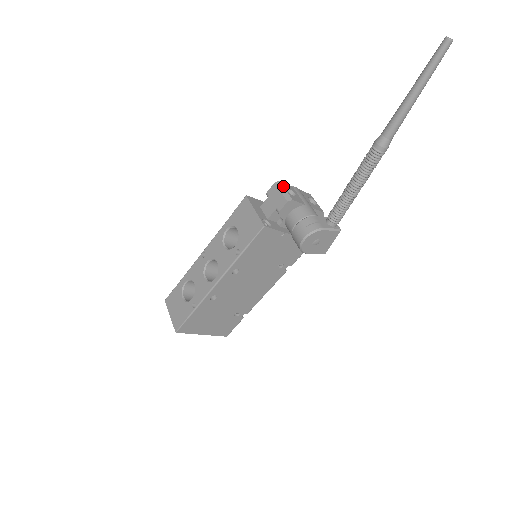
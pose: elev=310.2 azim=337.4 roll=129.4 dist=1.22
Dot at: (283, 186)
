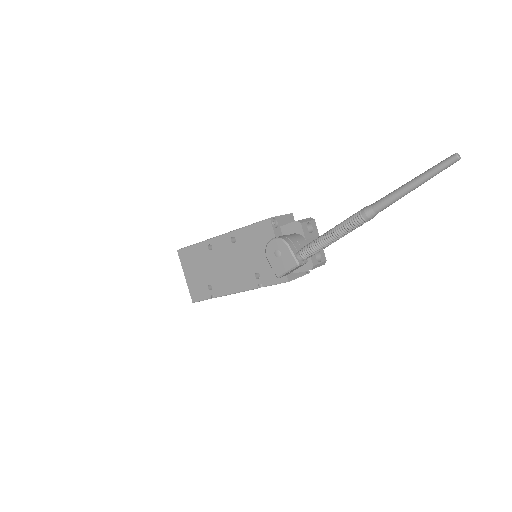
Dot at: (311, 220)
